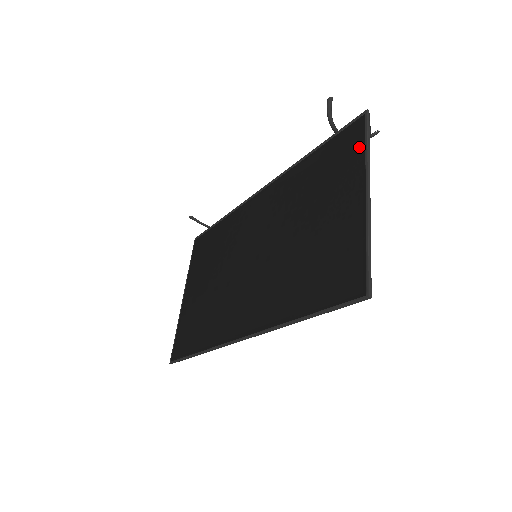
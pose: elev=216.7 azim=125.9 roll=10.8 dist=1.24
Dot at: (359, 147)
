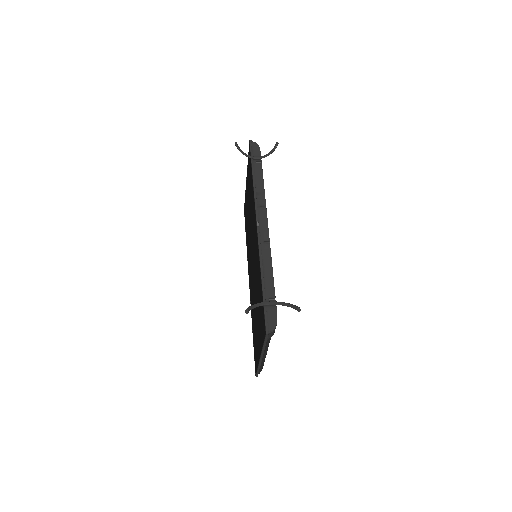
Dot at: (263, 338)
